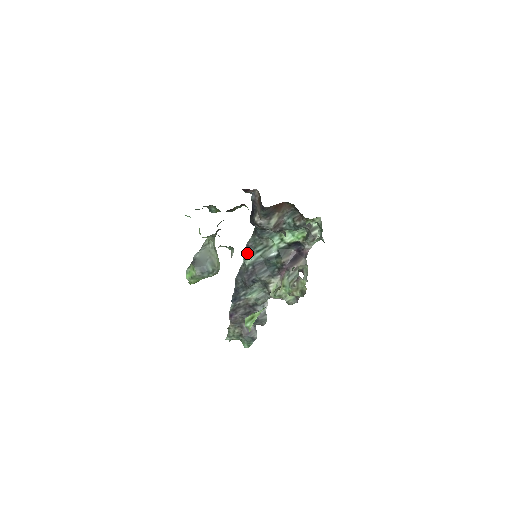
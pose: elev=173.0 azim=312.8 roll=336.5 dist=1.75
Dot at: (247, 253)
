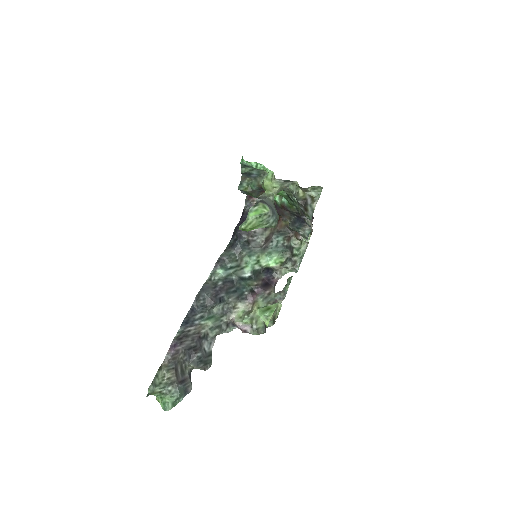
Dot at: (218, 267)
